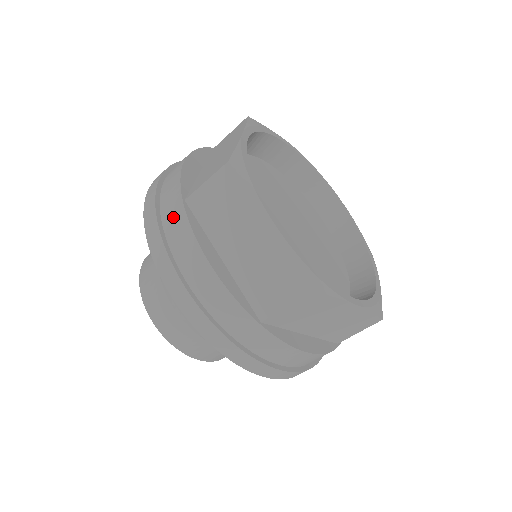
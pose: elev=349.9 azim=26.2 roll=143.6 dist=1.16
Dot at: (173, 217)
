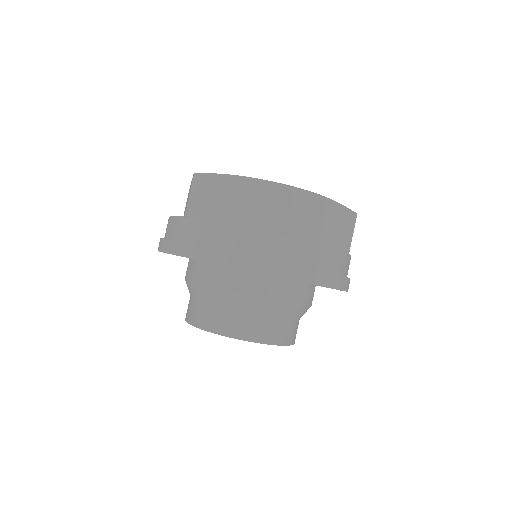
Dot at: occluded
